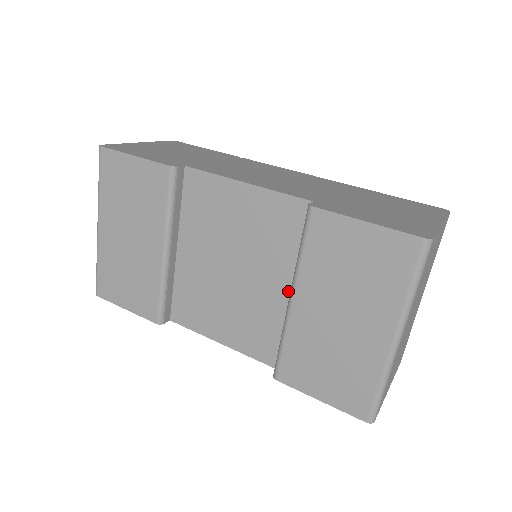
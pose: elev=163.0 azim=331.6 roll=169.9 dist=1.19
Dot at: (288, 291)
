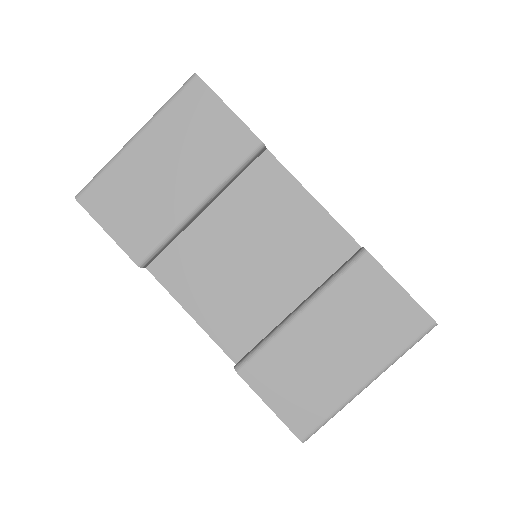
Dot at: (293, 303)
